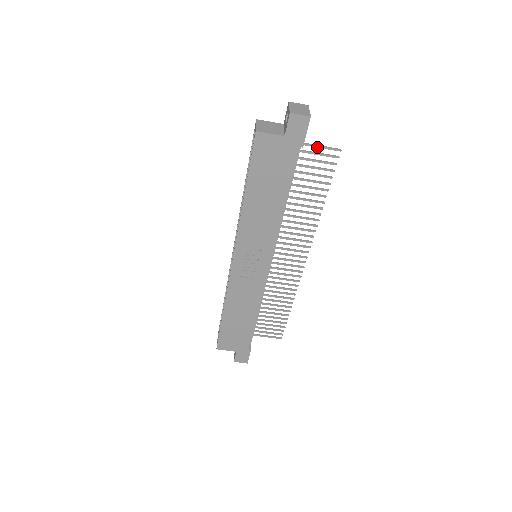
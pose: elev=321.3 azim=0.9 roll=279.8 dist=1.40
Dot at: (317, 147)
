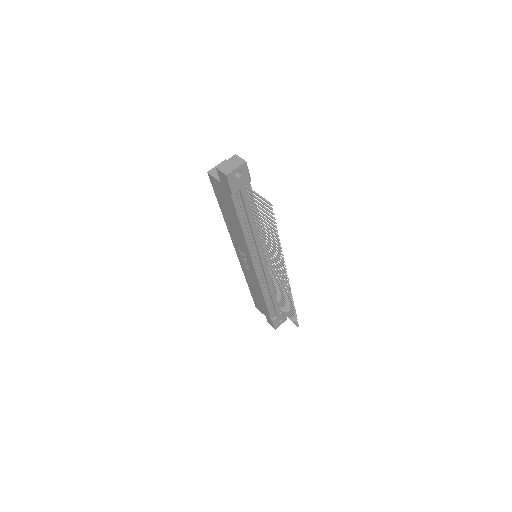
Dot at: occluded
